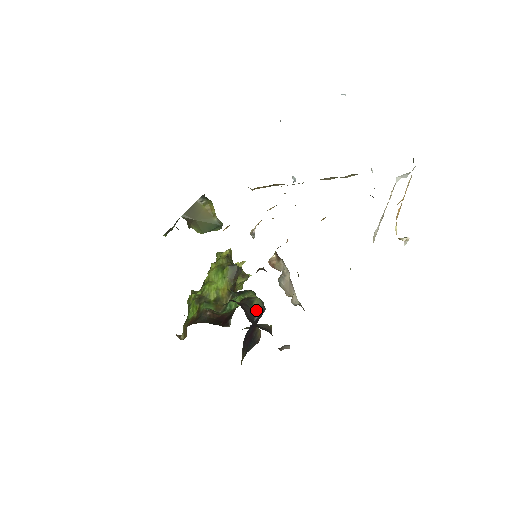
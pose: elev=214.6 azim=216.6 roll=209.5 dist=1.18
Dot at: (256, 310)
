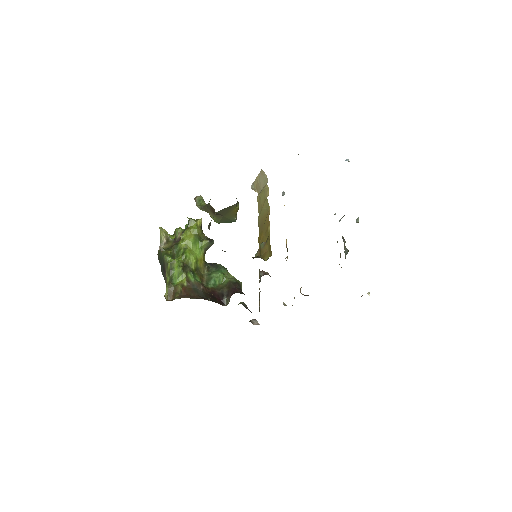
Dot at: occluded
